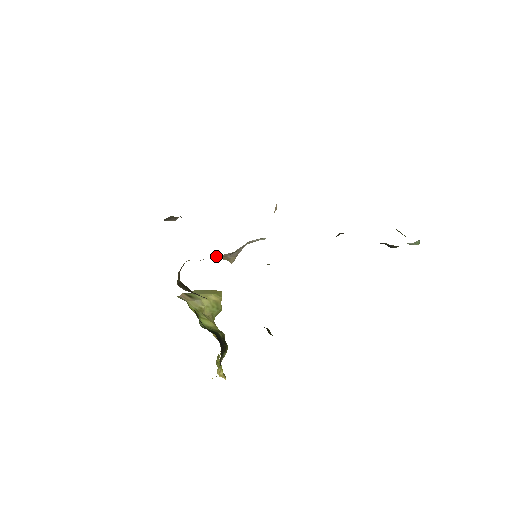
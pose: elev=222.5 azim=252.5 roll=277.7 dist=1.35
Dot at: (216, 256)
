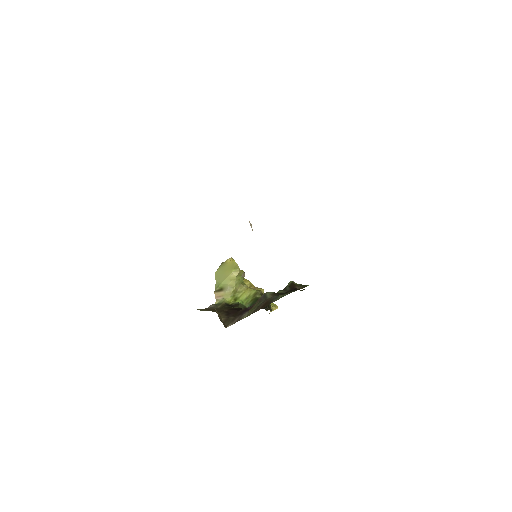
Dot at: occluded
